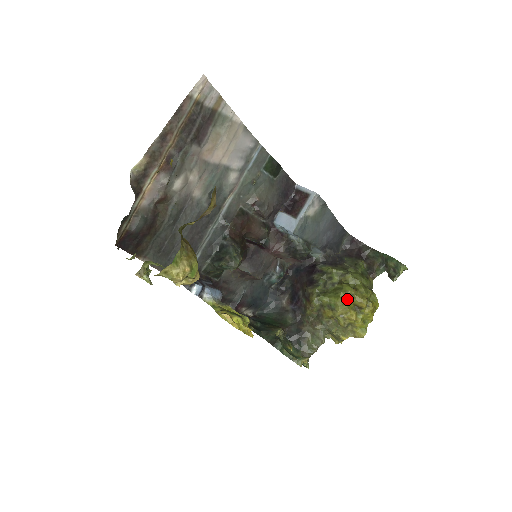
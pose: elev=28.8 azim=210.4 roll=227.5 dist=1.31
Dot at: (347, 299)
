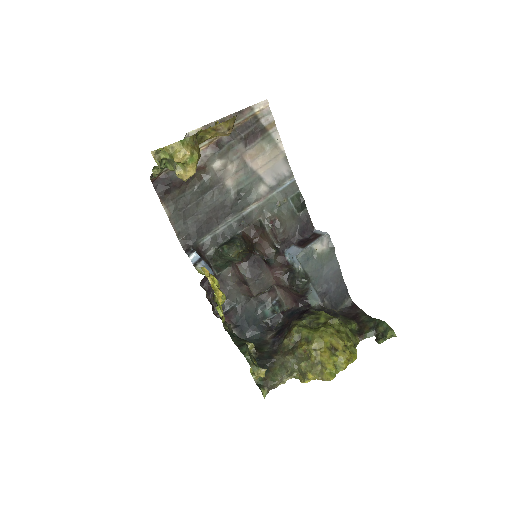
Dot at: (325, 334)
